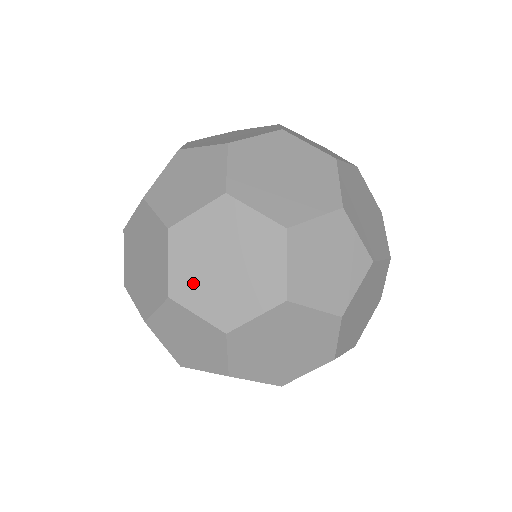
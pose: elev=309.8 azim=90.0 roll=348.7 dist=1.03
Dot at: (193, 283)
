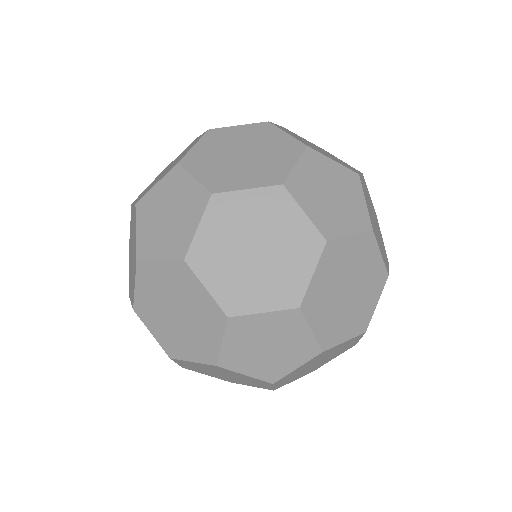
Dot at: (206, 159)
